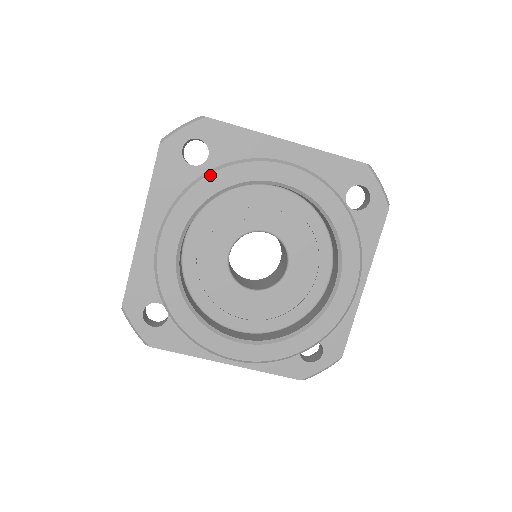
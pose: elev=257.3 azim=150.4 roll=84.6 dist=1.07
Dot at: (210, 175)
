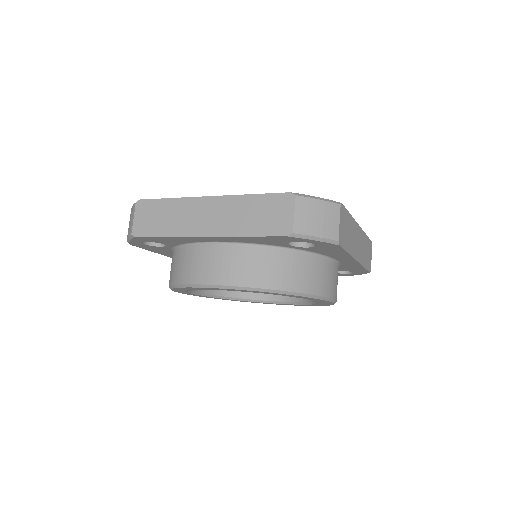
Dot at: (173, 288)
